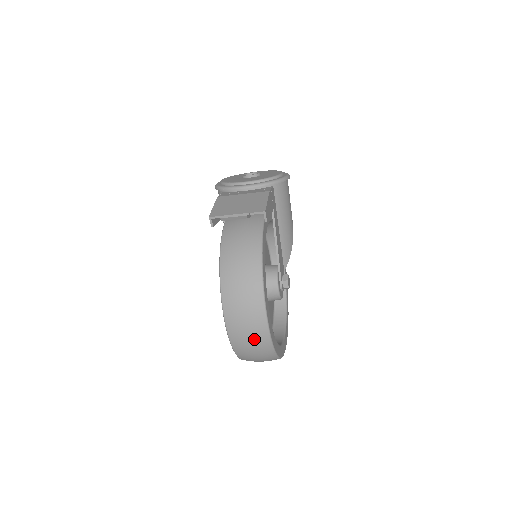
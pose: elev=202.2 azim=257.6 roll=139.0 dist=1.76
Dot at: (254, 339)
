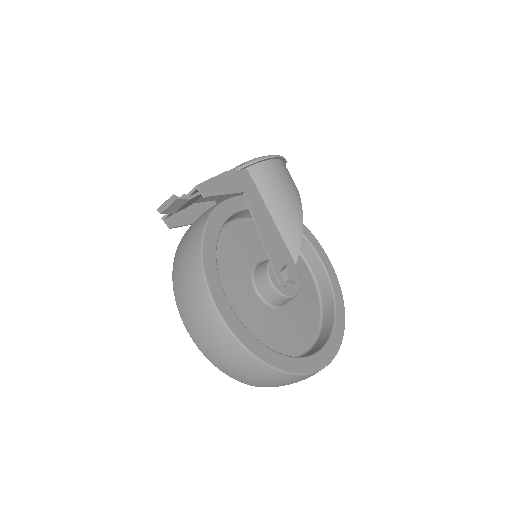
Dot at: (217, 342)
